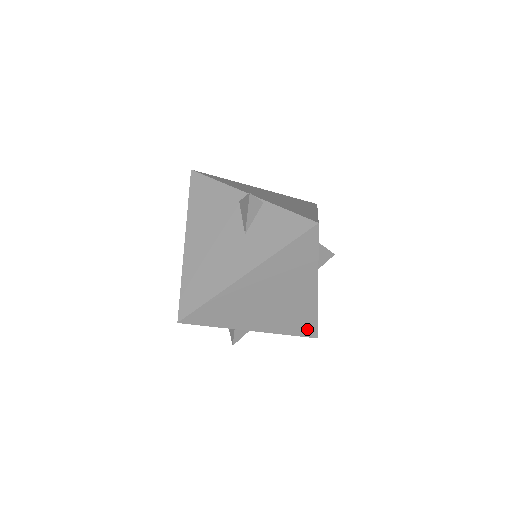
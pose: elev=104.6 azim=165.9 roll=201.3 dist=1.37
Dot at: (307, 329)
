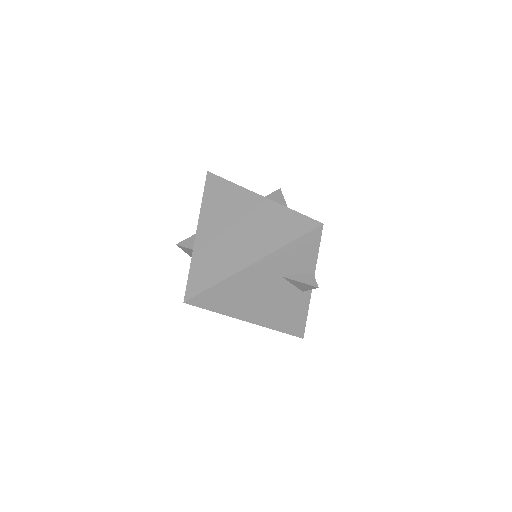
Dot at: occluded
